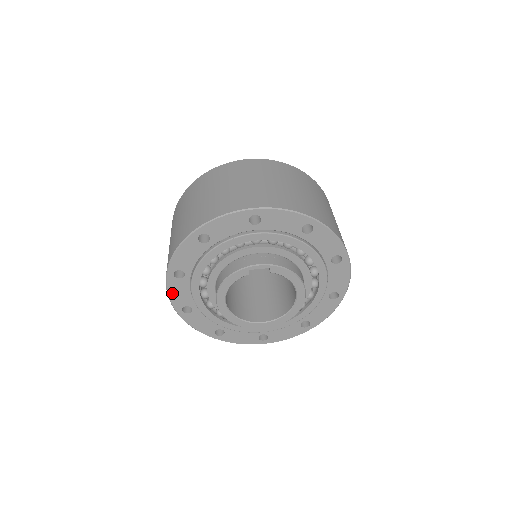
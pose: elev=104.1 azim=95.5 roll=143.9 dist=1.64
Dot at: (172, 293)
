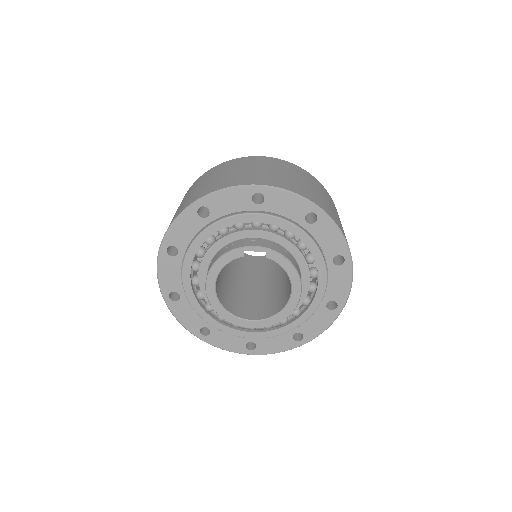
Dot at: (162, 273)
